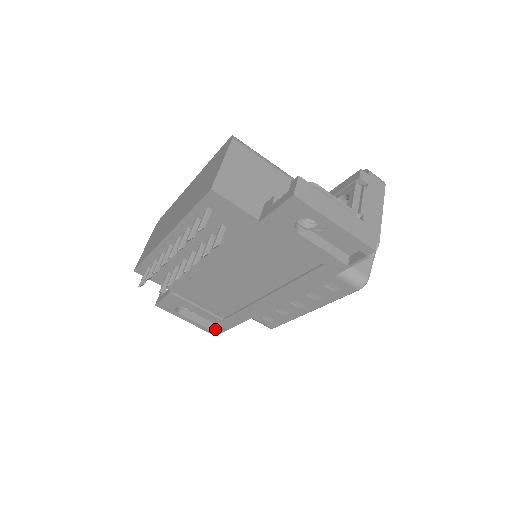
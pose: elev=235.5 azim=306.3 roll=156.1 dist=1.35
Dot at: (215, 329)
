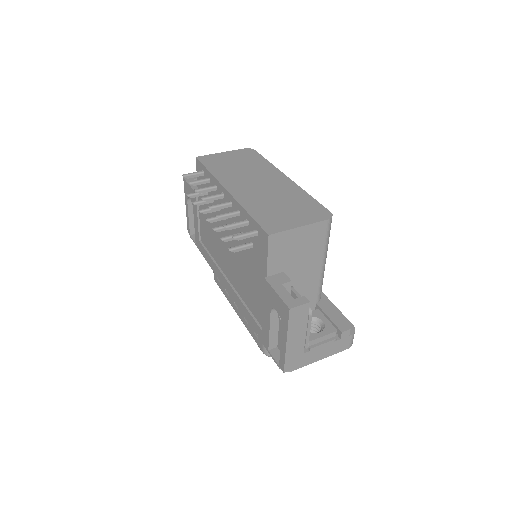
Dot at: (192, 232)
